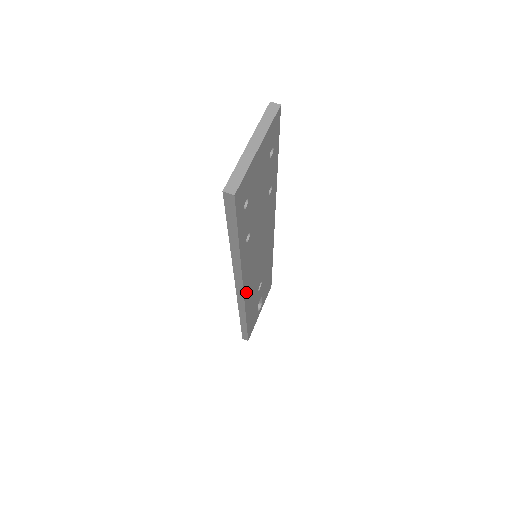
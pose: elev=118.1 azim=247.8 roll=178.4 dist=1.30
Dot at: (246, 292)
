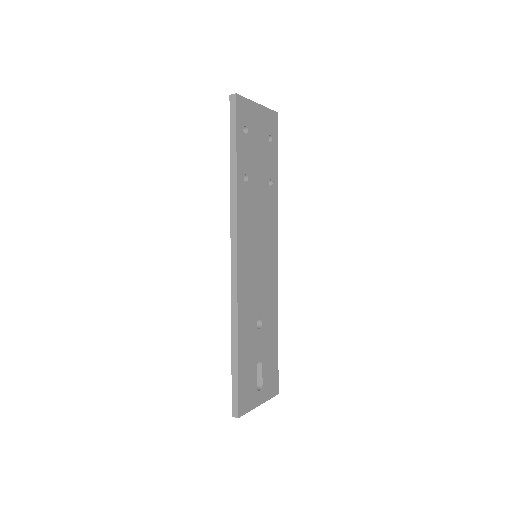
Dot at: (240, 269)
